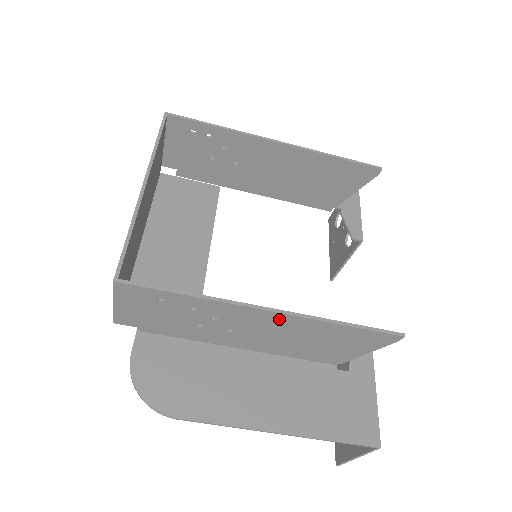
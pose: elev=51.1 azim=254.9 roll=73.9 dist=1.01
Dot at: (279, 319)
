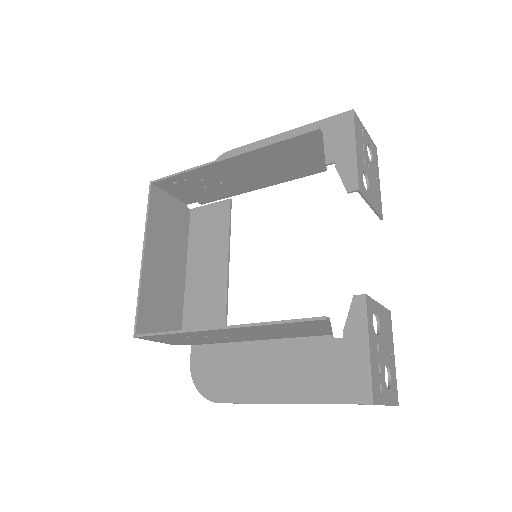
Dot at: (233, 330)
